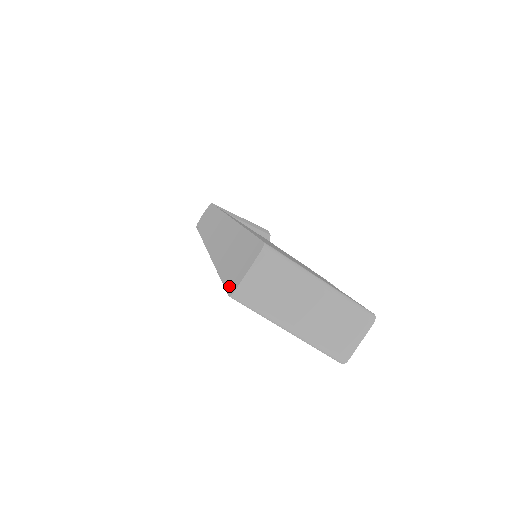
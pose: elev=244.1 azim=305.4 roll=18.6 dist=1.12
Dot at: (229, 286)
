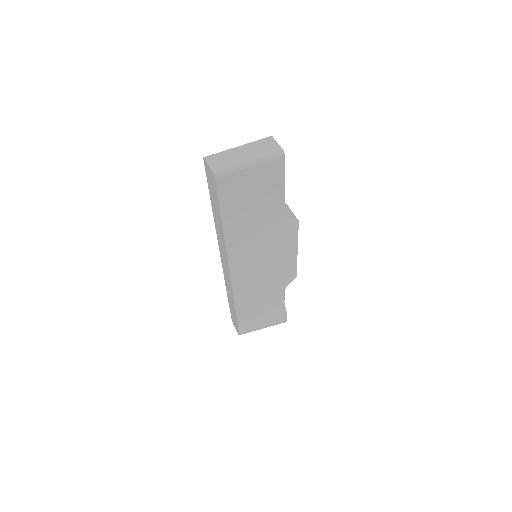
Dot at: (215, 184)
